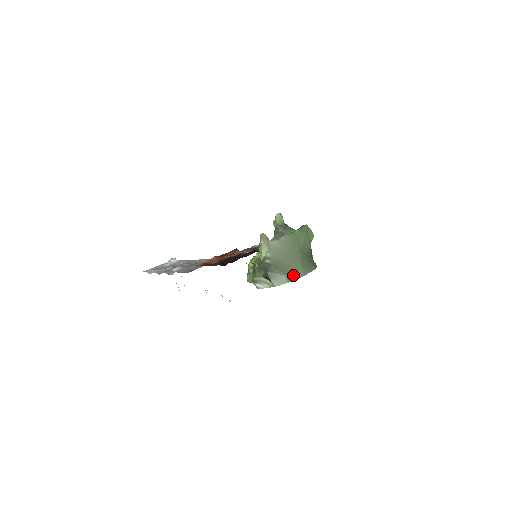
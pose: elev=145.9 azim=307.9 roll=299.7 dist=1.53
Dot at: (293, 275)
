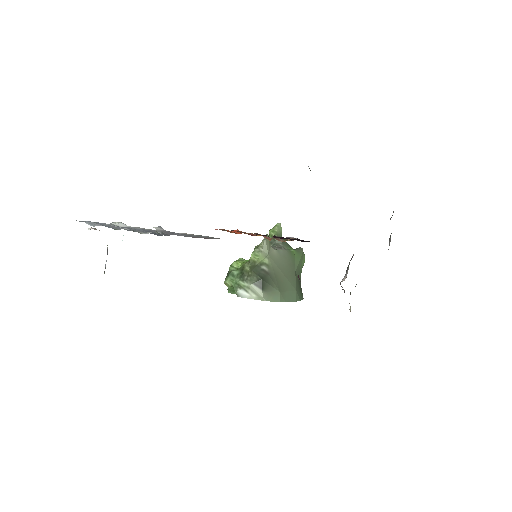
Dot at: (287, 295)
